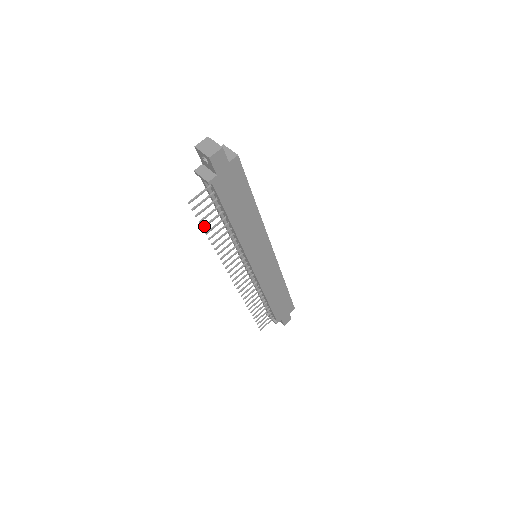
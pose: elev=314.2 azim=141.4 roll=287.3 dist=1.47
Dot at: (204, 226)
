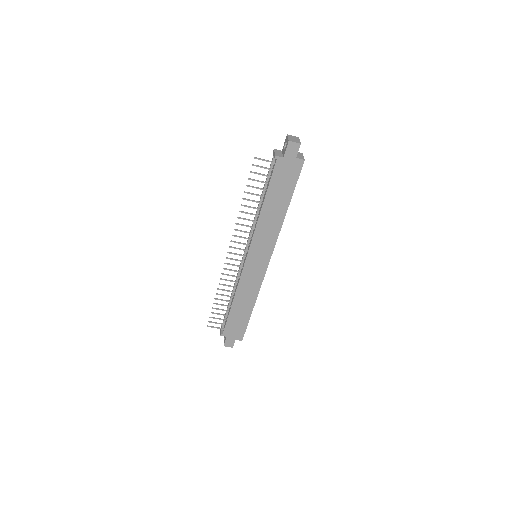
Dot at: (248, 185)
